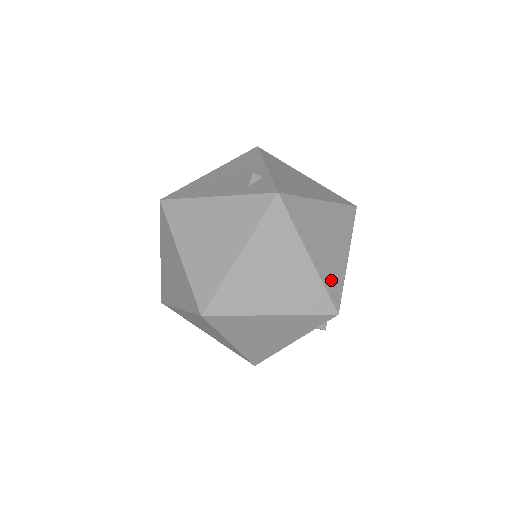
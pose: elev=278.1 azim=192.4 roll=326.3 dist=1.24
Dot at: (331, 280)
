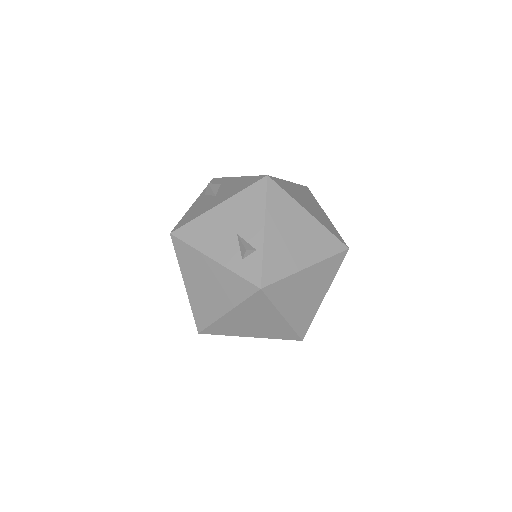
Dot at: (301, 322)
